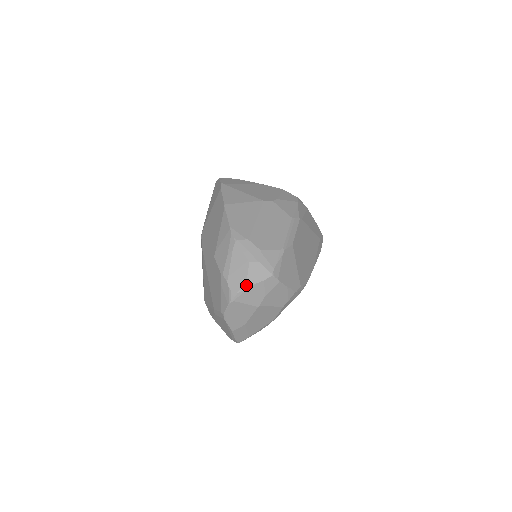
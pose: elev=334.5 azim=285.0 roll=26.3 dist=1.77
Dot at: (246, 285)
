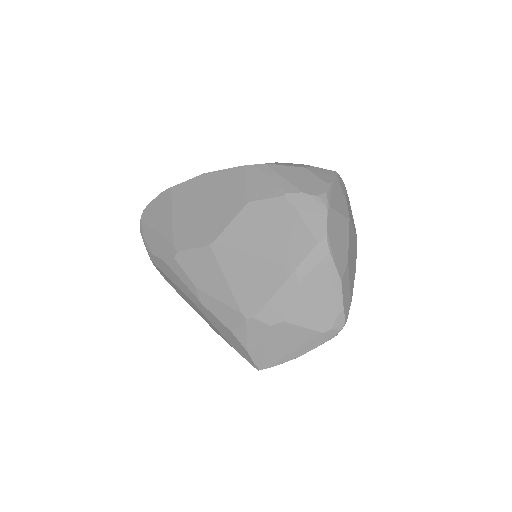
Dot at: (327, 183)
